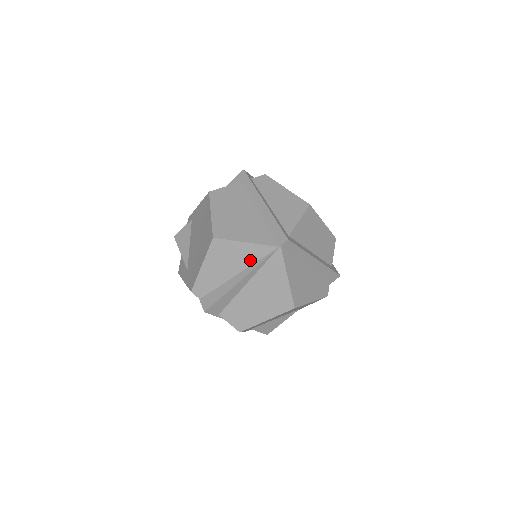
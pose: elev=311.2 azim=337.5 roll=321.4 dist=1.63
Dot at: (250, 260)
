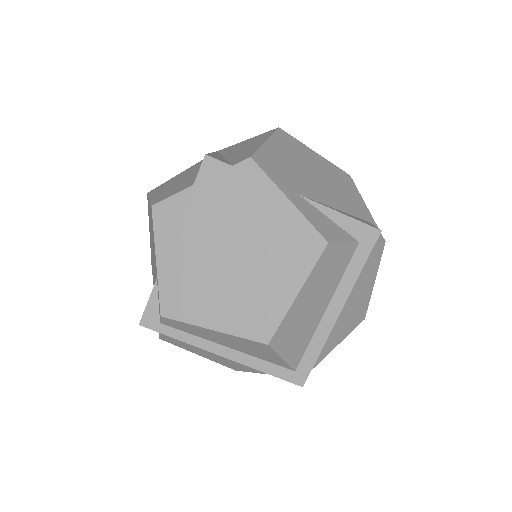
Dot at: occluded
